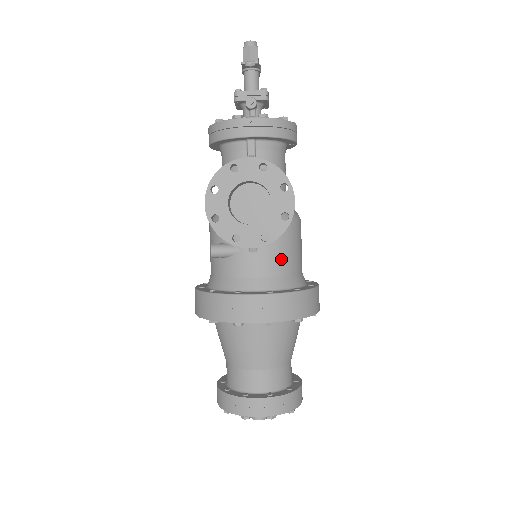
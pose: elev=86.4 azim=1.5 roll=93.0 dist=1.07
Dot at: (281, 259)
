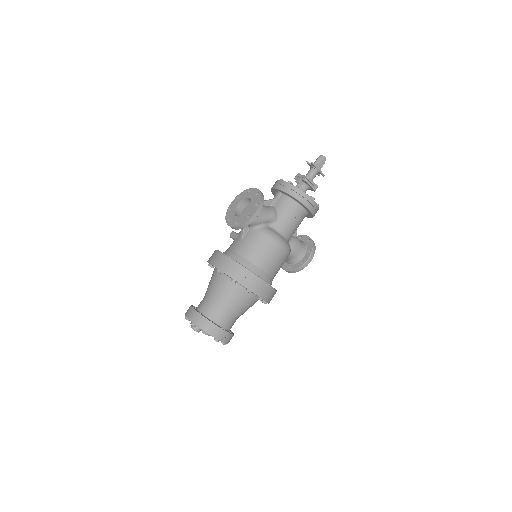
Dot at: (249, 249)
